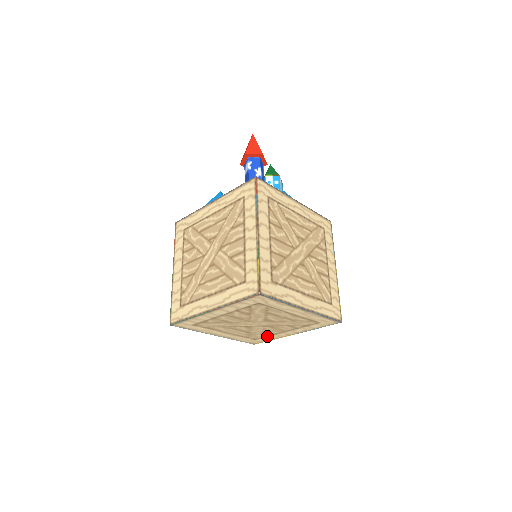
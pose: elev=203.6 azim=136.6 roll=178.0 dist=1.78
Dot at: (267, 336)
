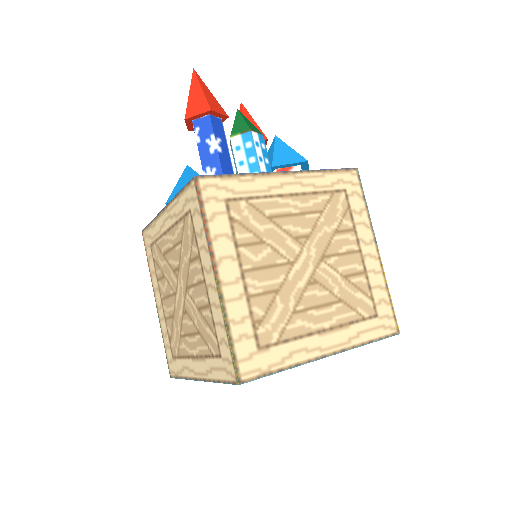
Dot at: occluded
